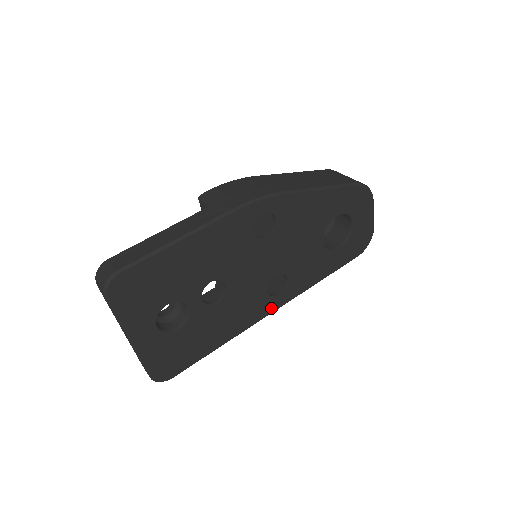
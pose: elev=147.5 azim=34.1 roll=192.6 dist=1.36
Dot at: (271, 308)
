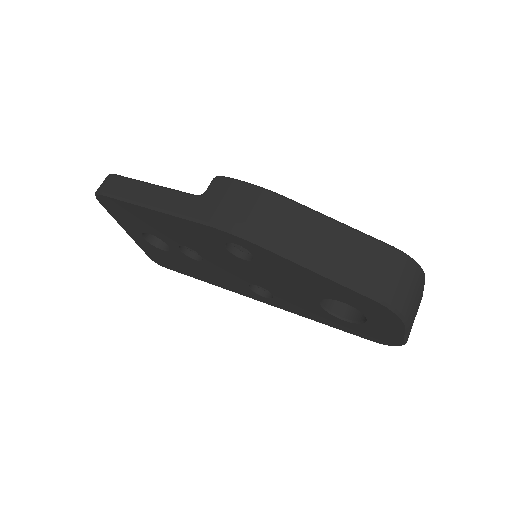
Dot at: (255, 297)
